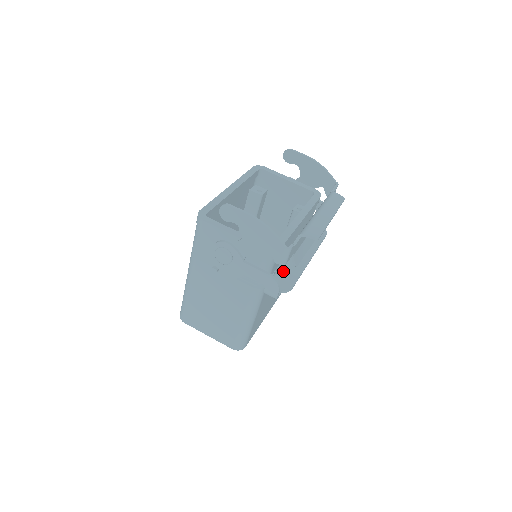
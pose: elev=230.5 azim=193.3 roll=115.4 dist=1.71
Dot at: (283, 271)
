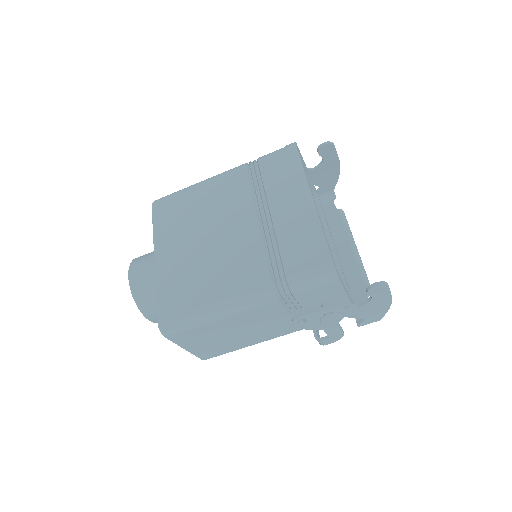
Dot at: occluded
